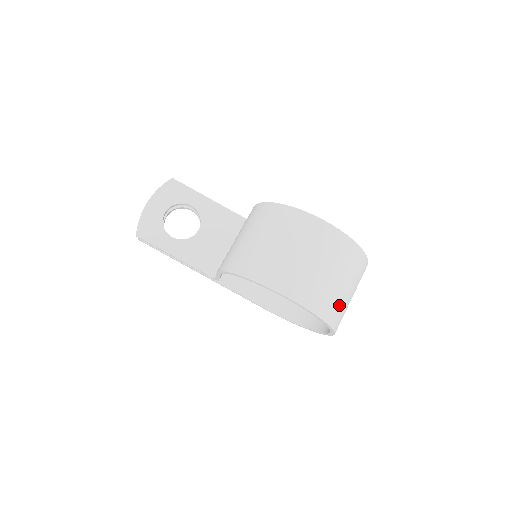
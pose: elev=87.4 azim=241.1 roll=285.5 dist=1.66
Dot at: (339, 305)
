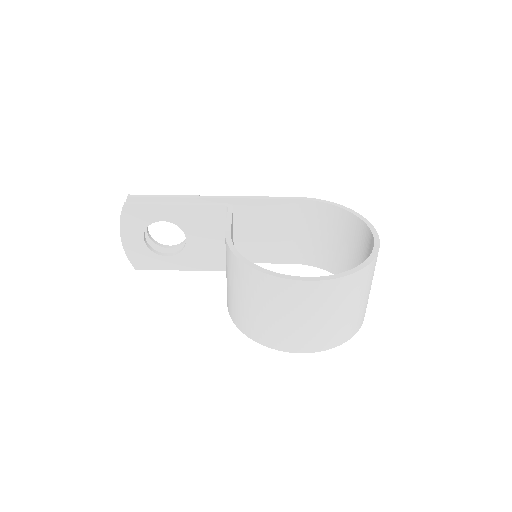
Dot at: (357, 318)
